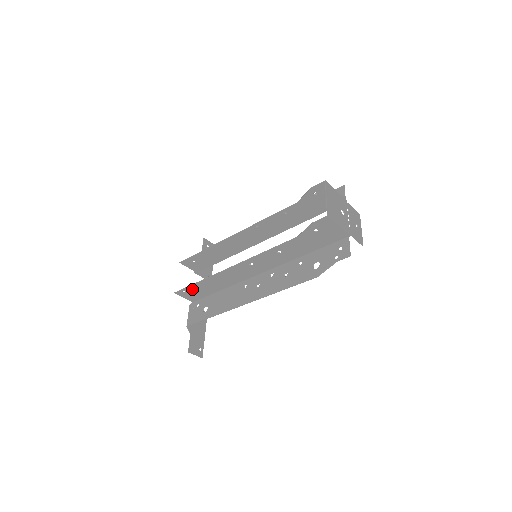
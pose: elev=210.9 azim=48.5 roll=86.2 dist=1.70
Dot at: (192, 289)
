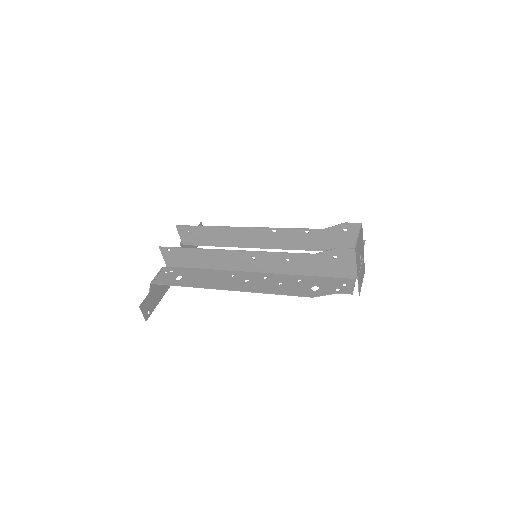
Dot at: (179, 252)
